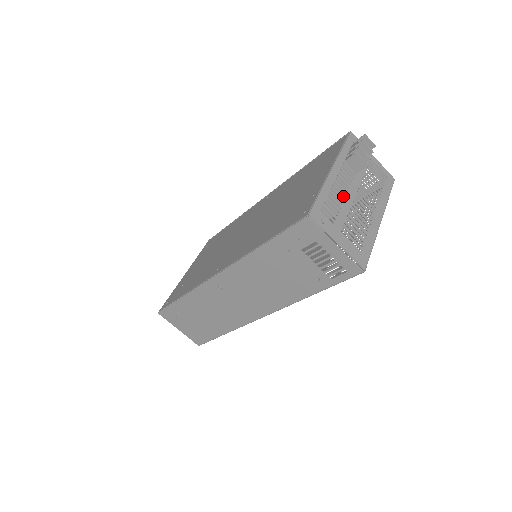
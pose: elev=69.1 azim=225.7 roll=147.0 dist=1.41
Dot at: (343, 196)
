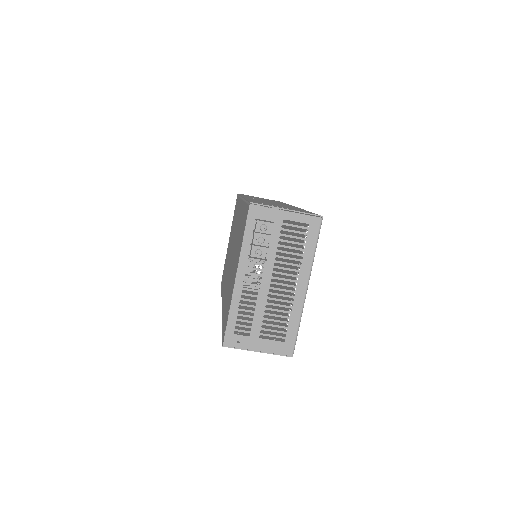
Dot at: occluded
